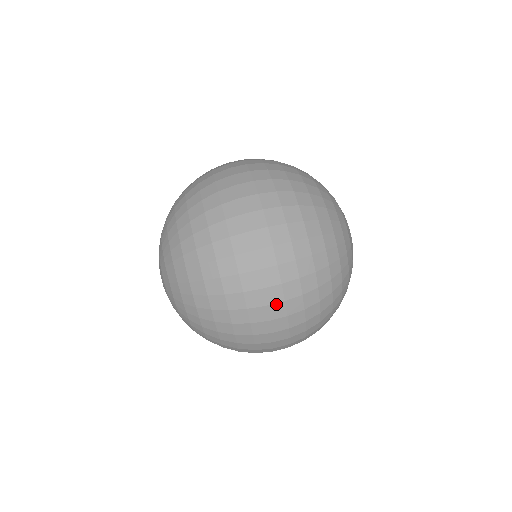
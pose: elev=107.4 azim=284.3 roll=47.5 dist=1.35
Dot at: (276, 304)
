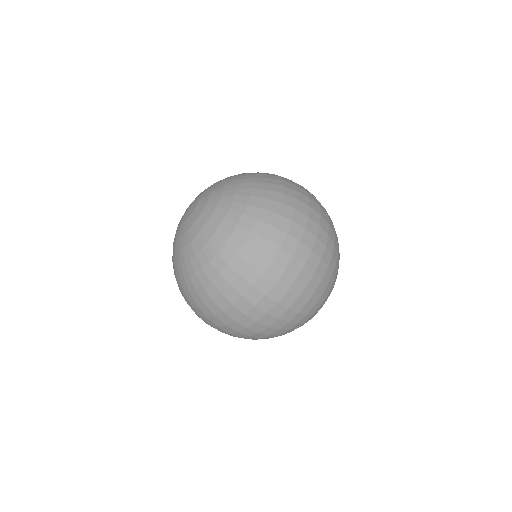
Dot at: (271, 300)
